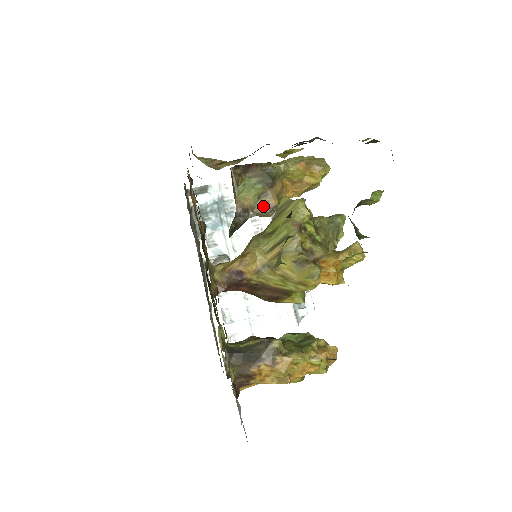
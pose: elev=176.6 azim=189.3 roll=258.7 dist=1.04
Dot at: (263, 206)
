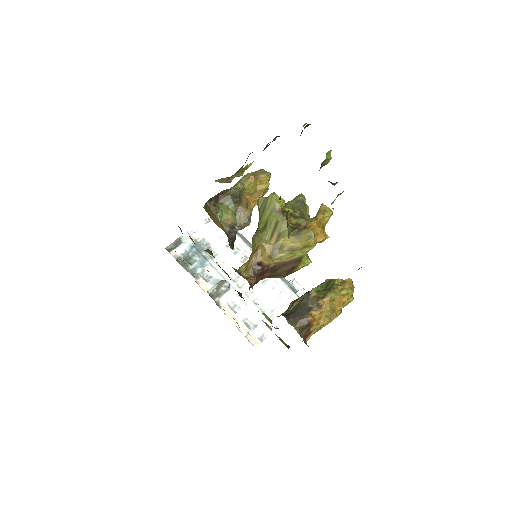
Dot at: (242, 219)
